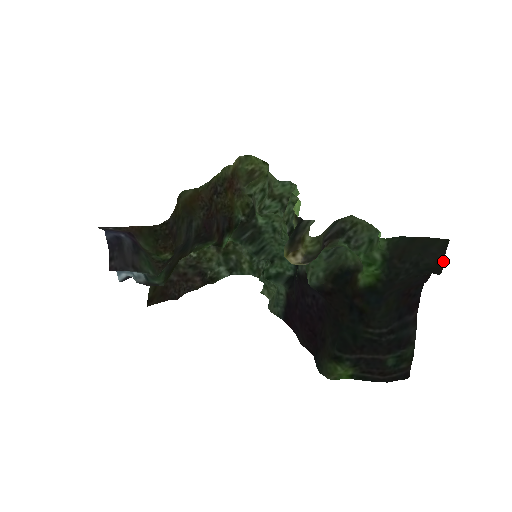
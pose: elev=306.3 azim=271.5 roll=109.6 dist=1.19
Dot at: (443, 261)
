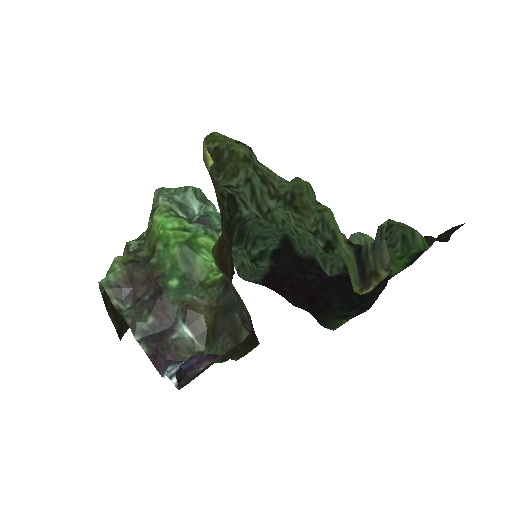
Dot at: occluded
